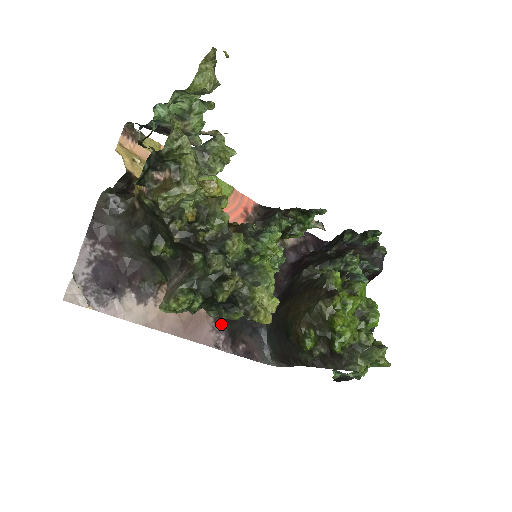
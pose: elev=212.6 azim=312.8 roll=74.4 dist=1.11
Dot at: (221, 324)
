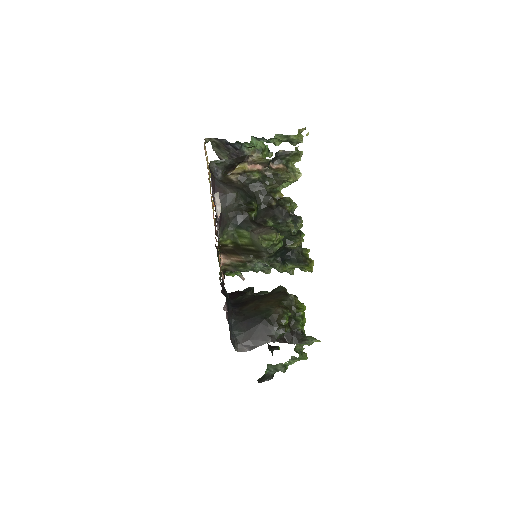
Dot at: occluded
